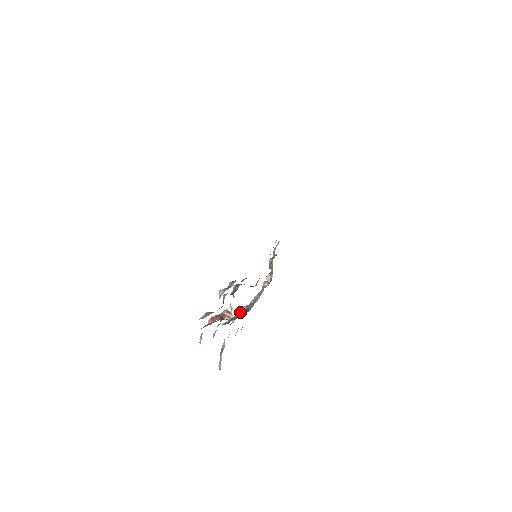
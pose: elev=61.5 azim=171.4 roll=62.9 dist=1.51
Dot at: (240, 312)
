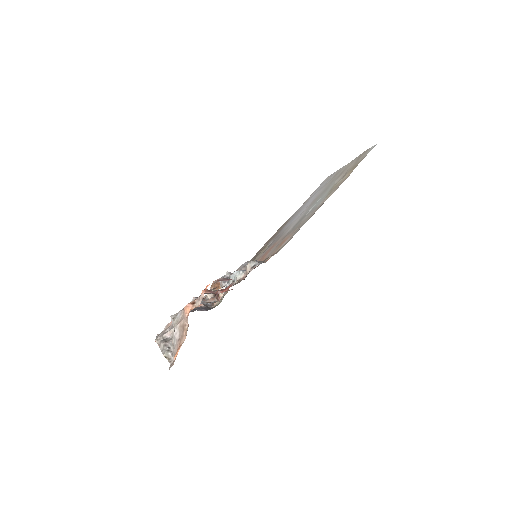
Dot at: (200, 307)
